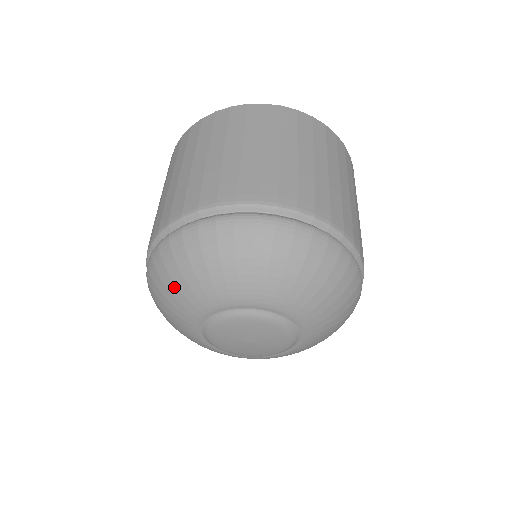
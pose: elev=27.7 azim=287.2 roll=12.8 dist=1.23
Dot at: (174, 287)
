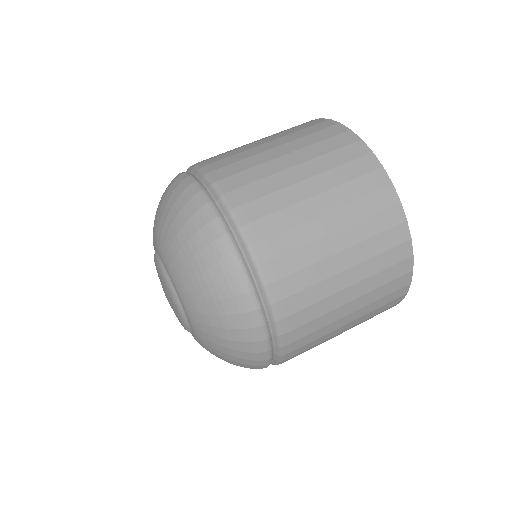
Dot at: occluded
